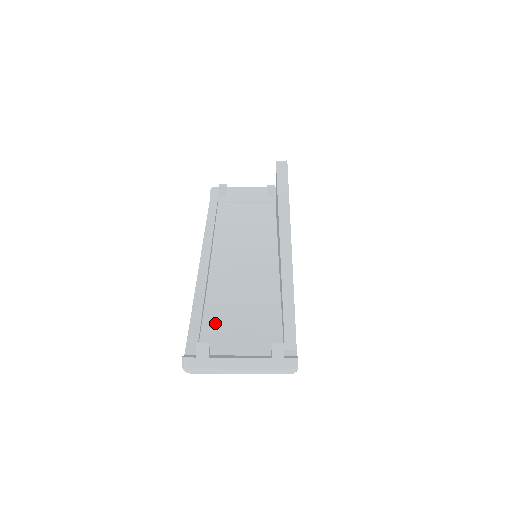
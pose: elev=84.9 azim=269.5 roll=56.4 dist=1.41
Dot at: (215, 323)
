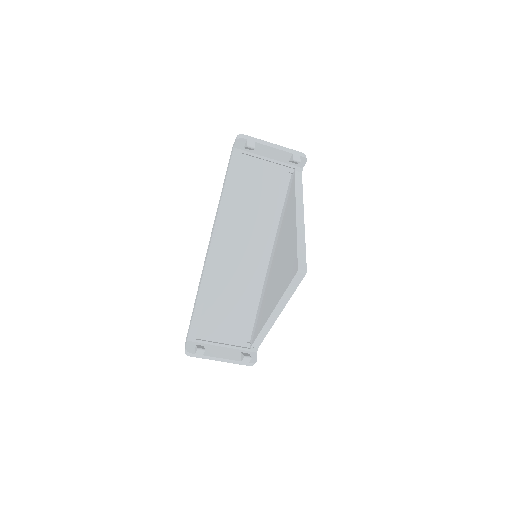
Dot at: (211, 312)
